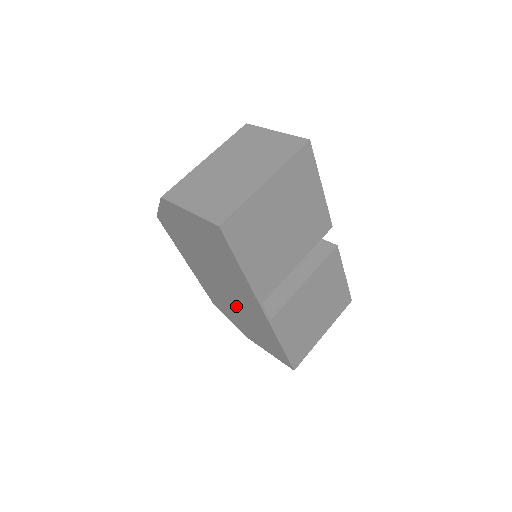
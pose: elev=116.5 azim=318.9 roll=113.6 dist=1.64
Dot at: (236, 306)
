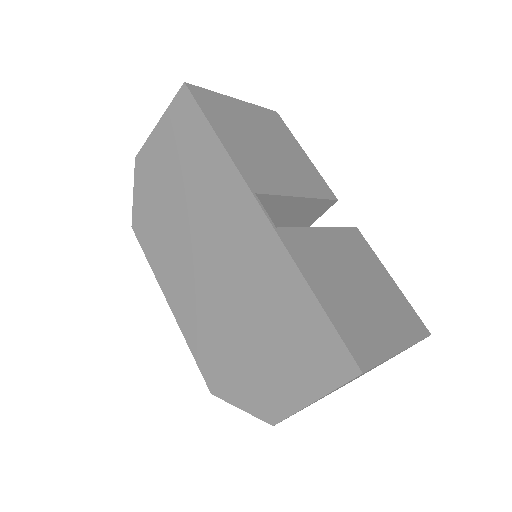
Dot at: (233, 294)
